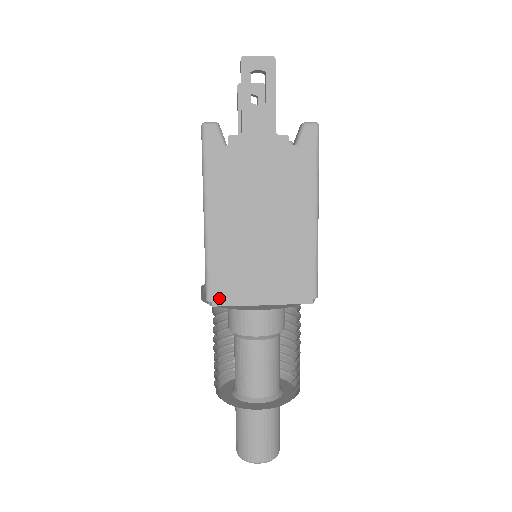
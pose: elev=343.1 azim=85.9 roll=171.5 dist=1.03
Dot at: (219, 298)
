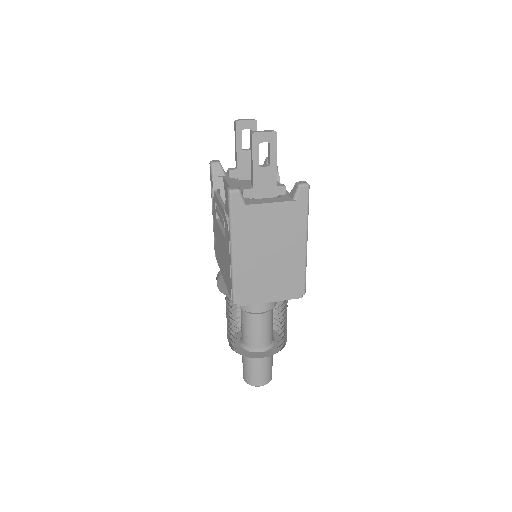
Dot at: (242, 301)
